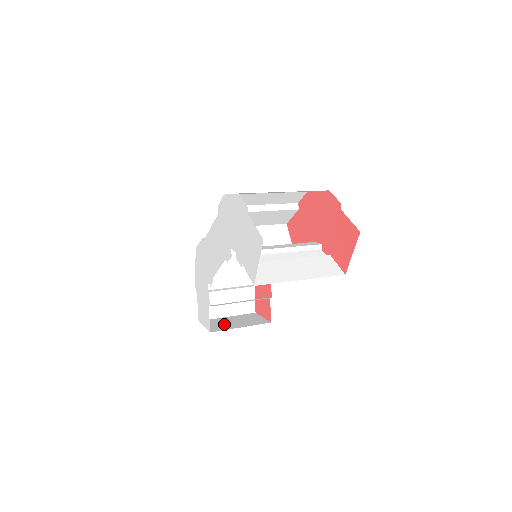
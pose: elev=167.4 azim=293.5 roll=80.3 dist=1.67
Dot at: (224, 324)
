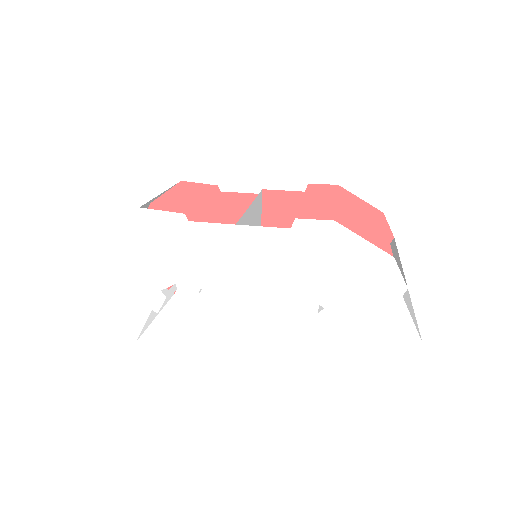
Dot at: occluded
